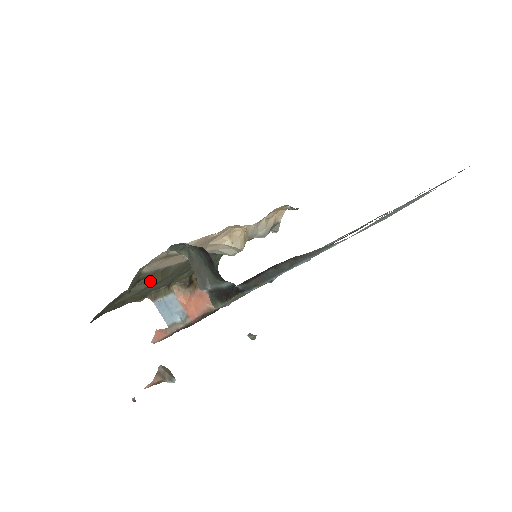
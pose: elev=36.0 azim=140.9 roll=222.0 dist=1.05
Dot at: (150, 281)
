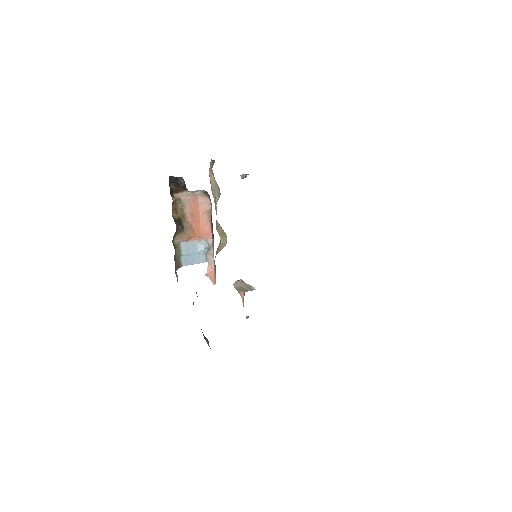
Dot at: occluded
